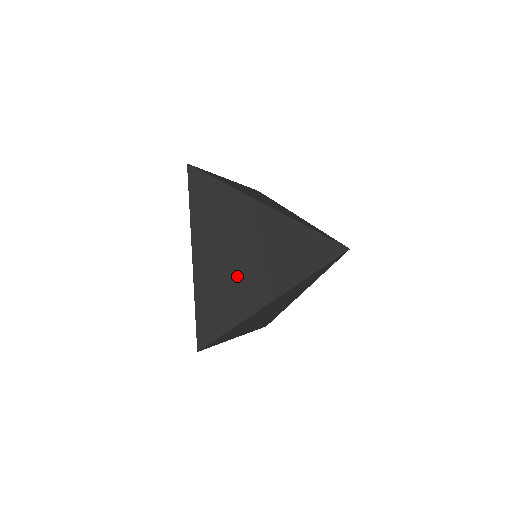
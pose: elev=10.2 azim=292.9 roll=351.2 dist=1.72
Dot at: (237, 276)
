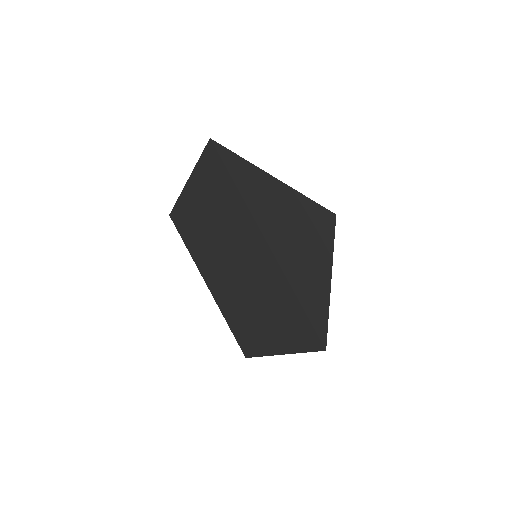
Dot at: occluded
